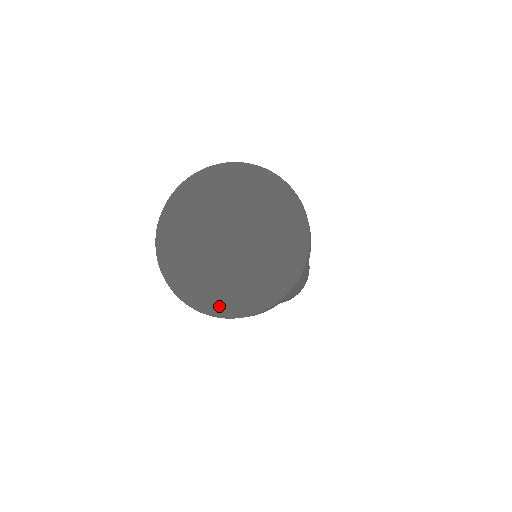
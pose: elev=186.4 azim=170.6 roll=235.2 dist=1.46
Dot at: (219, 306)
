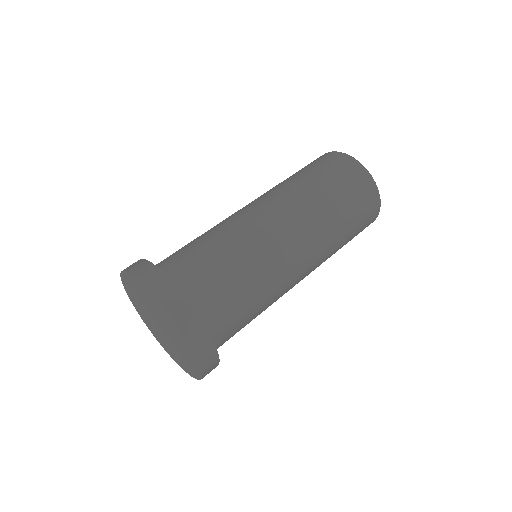
Dot at: (189, 371)
